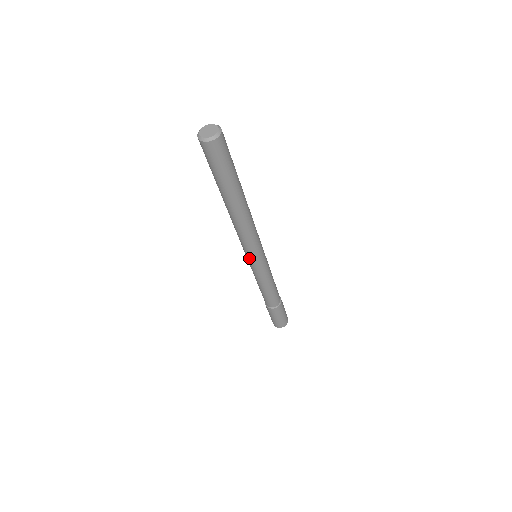
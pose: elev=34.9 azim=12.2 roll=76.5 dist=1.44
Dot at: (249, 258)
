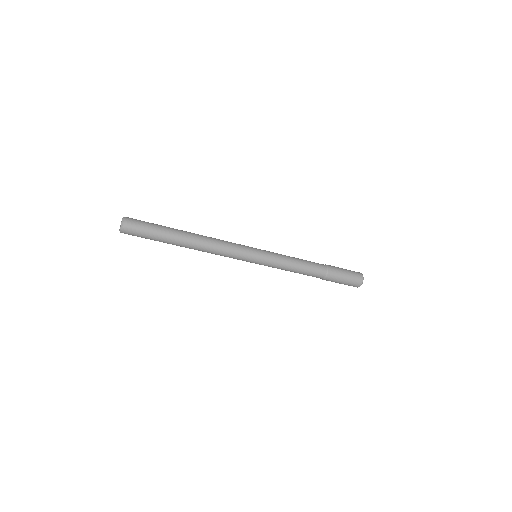
Dot at: (249, 261)
